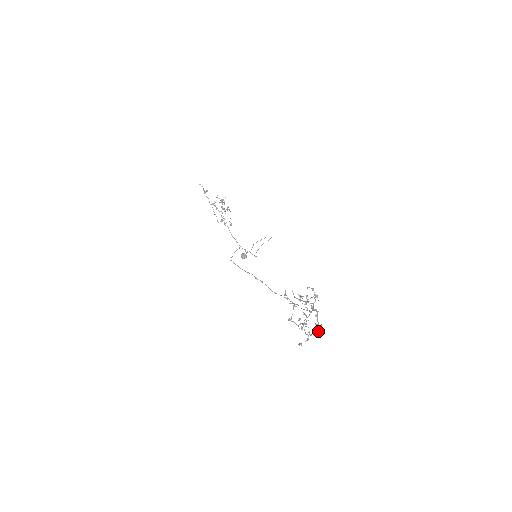
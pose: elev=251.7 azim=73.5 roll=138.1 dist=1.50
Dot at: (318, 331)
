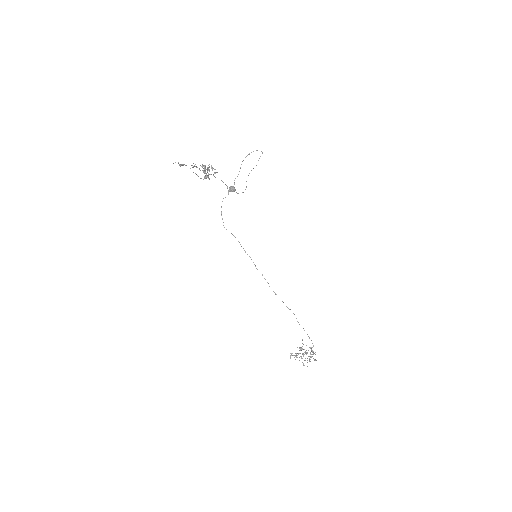
Dot at: occluded
